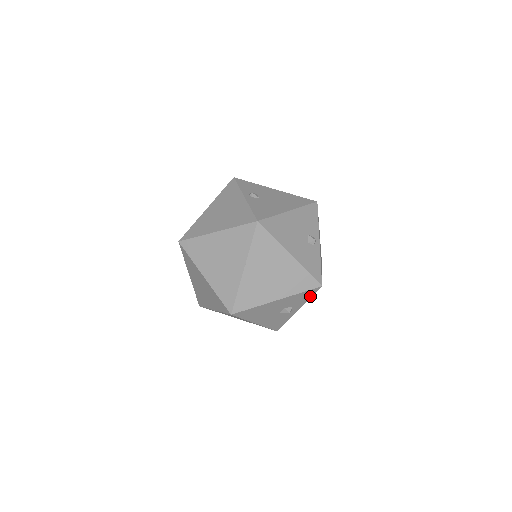
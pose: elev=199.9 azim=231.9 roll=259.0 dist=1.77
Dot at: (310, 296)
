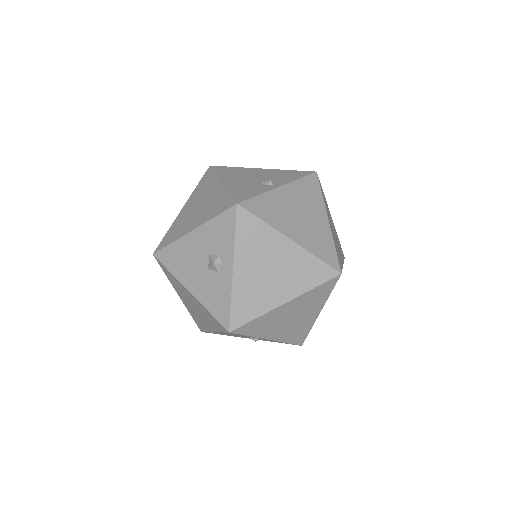
Dot at: (233, 230)
